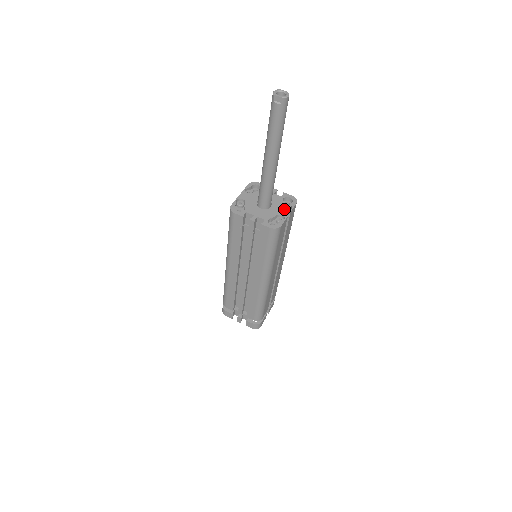
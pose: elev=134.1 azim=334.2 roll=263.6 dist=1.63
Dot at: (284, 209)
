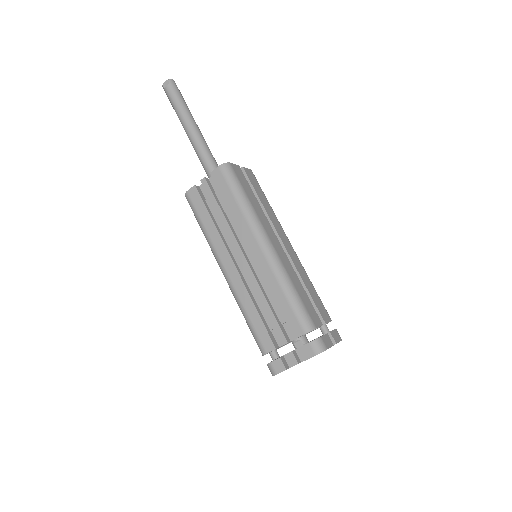
Dot at: occluded
